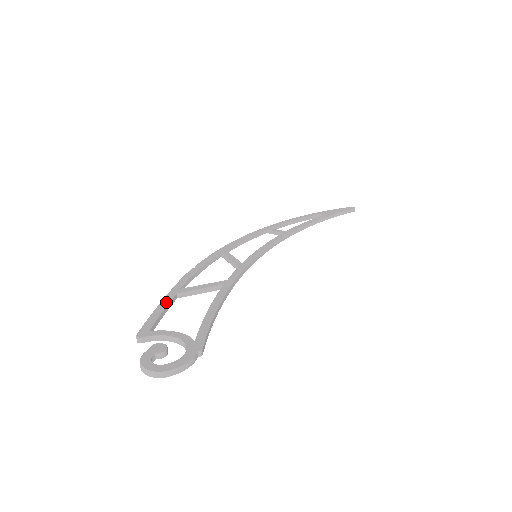
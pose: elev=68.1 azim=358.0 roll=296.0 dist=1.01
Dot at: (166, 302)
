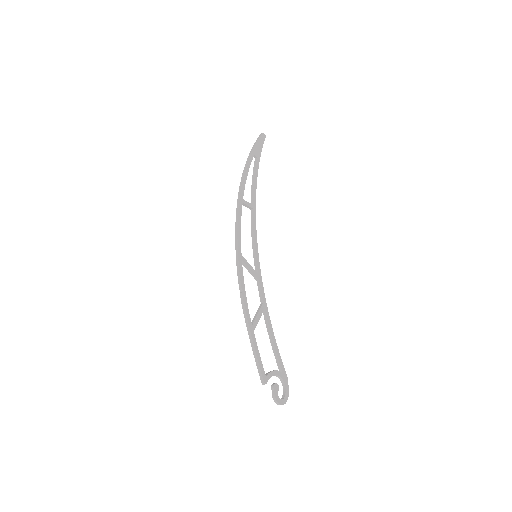
Dot at: (256, 344)
